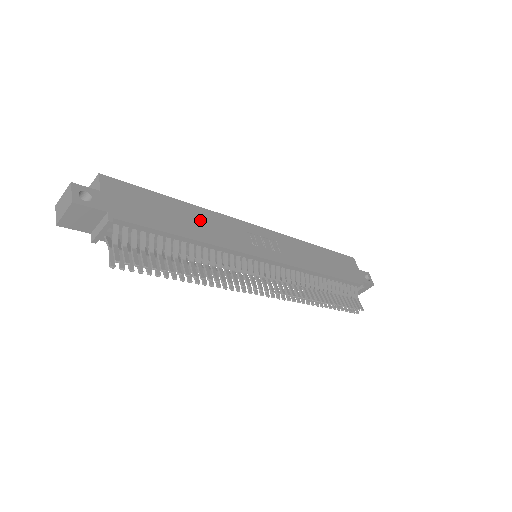
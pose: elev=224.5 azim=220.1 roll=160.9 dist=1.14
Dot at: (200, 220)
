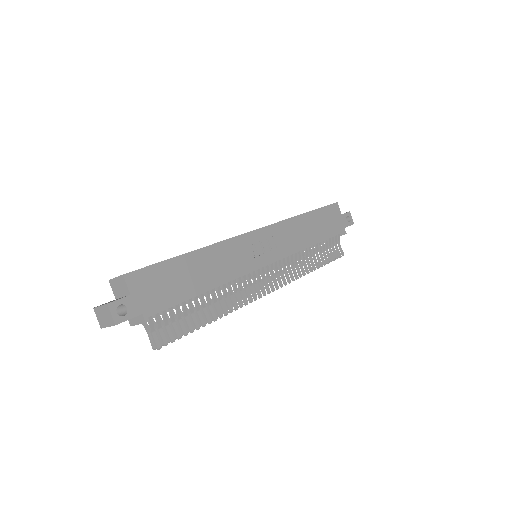
Dot at: (210, 263)
